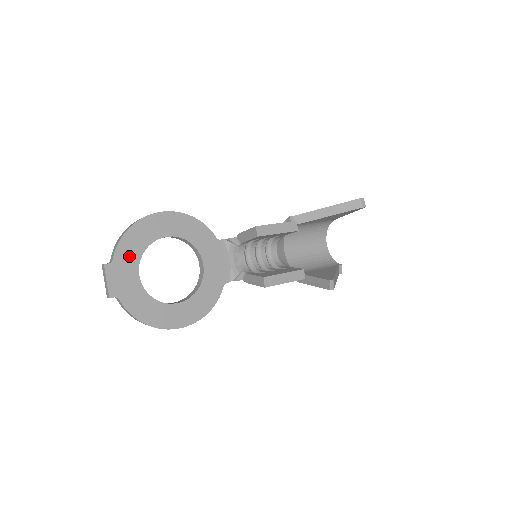
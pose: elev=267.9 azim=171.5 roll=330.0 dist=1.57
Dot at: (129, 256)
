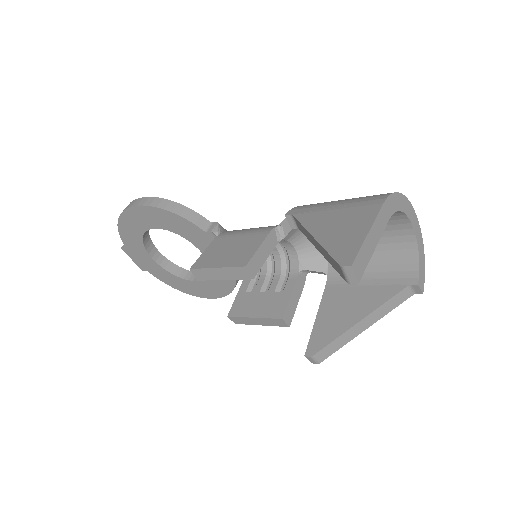
Dot at: (134, 243)
